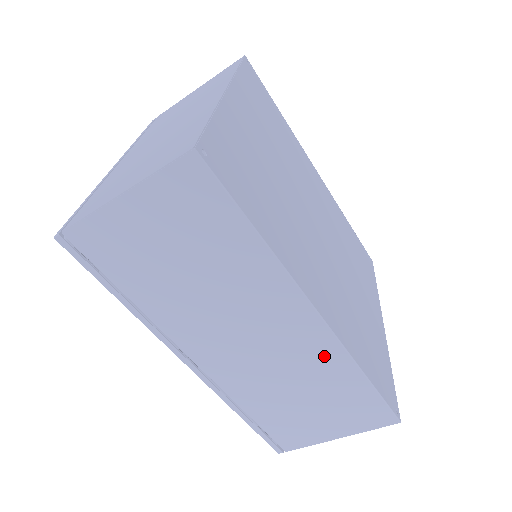
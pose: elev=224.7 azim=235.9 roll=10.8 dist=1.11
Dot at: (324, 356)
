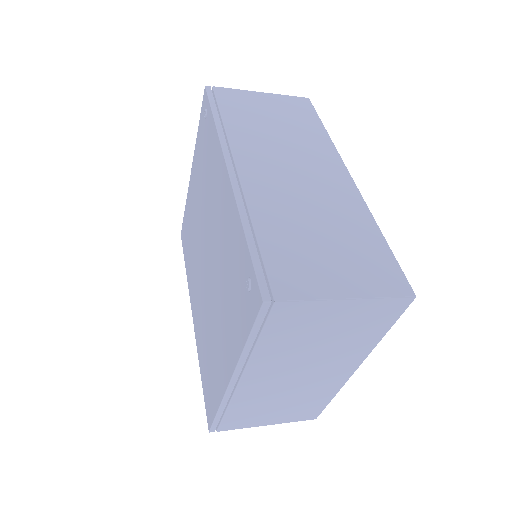
Dot at: occluded
